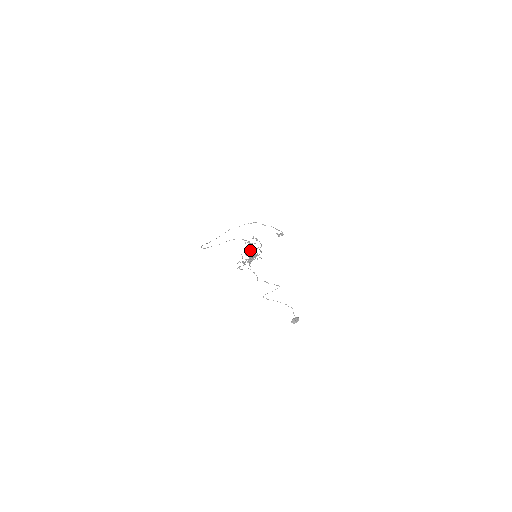
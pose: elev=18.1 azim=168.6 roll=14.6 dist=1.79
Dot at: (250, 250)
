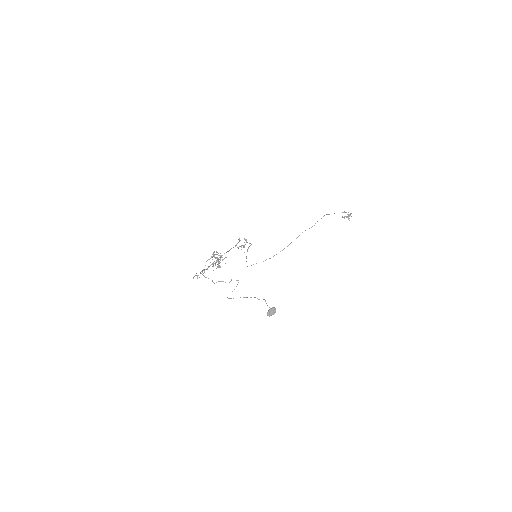
Dot at: (213, 255)
